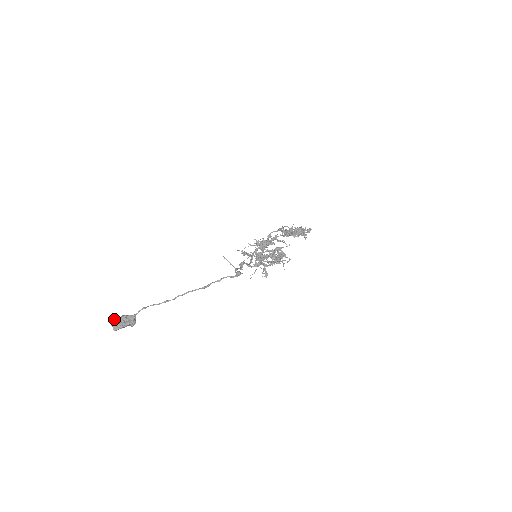
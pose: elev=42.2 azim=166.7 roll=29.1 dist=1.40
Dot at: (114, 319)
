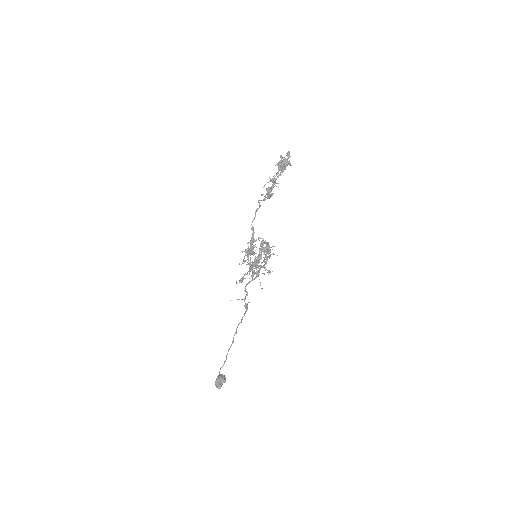
Dot at: (215, 383)
